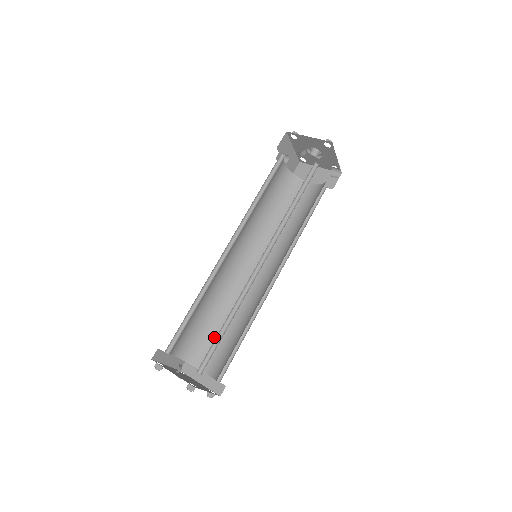
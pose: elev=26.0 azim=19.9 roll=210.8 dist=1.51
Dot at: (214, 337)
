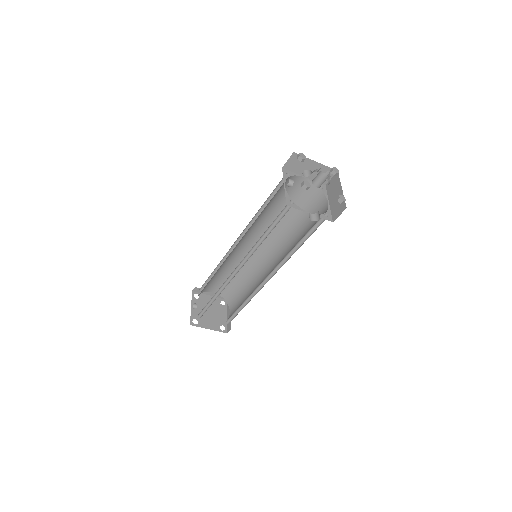
Dot at: (240, 293)
